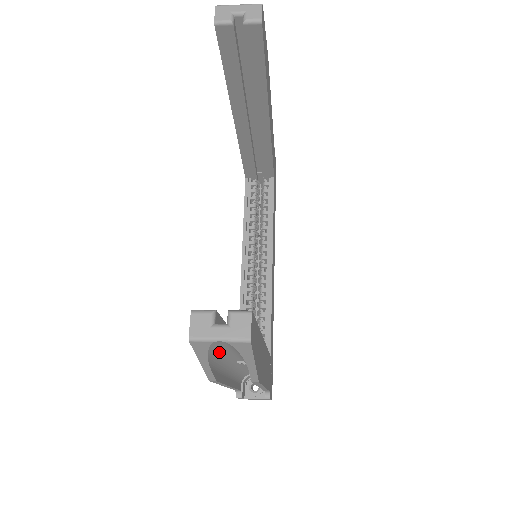
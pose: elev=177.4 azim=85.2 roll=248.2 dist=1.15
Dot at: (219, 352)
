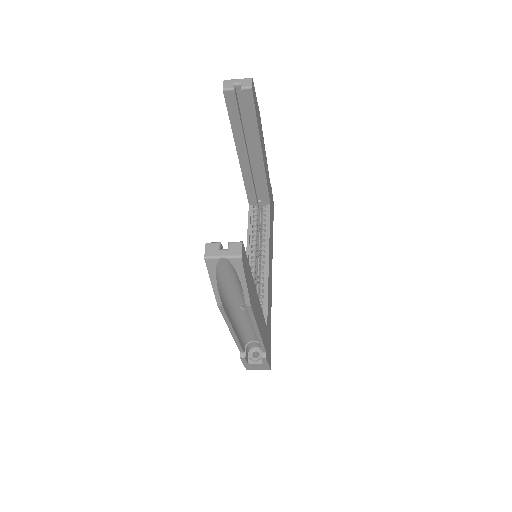
Dot at: (224, 278)
